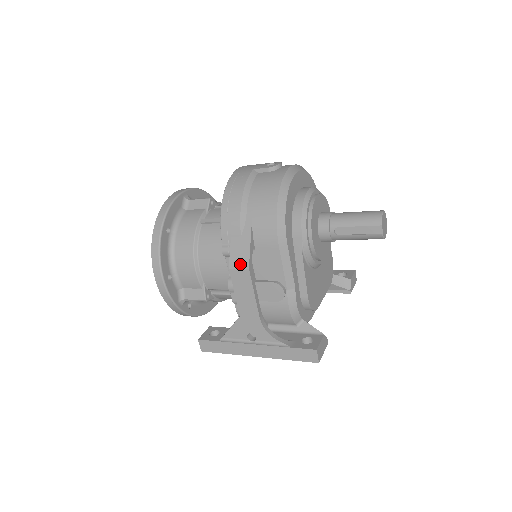
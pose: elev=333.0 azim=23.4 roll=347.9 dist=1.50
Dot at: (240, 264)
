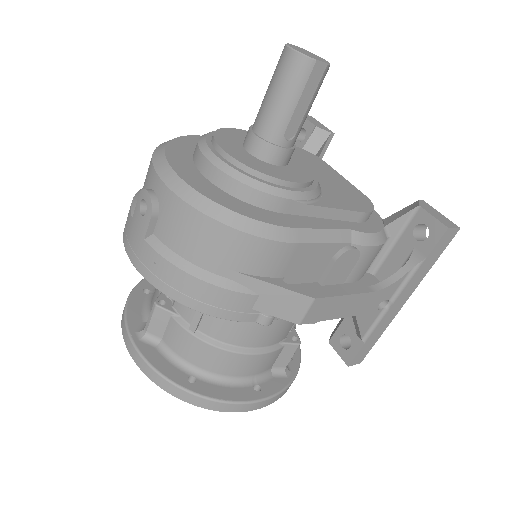
Dot at: (301, 309)
